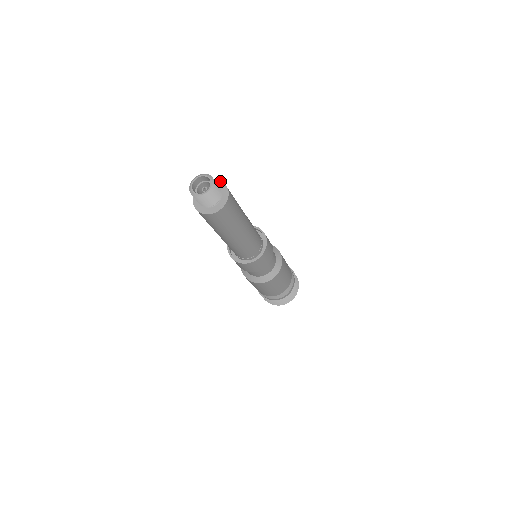
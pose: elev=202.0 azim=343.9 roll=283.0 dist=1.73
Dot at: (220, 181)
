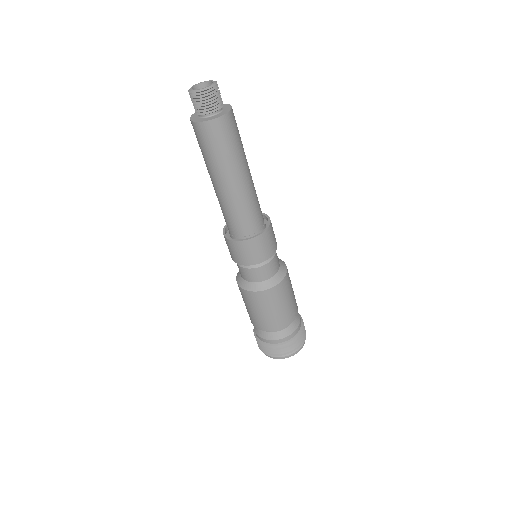
Dot at: occluded
